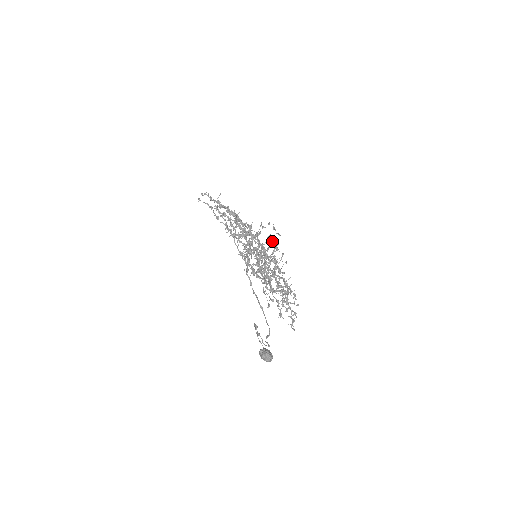
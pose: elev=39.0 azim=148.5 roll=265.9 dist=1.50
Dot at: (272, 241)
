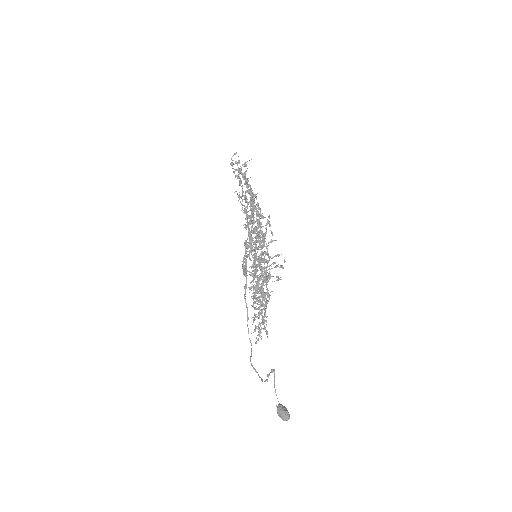
Dot at: (270, 242)
